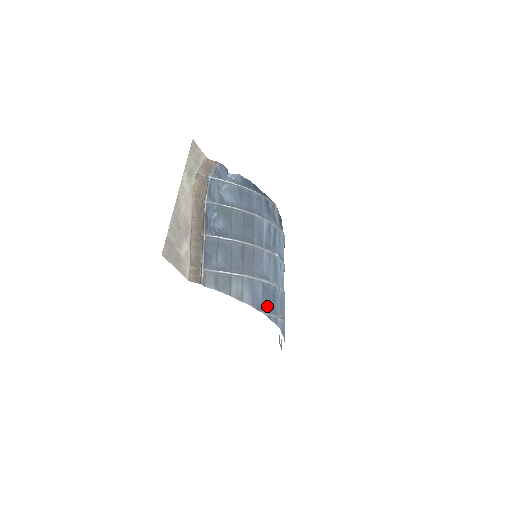
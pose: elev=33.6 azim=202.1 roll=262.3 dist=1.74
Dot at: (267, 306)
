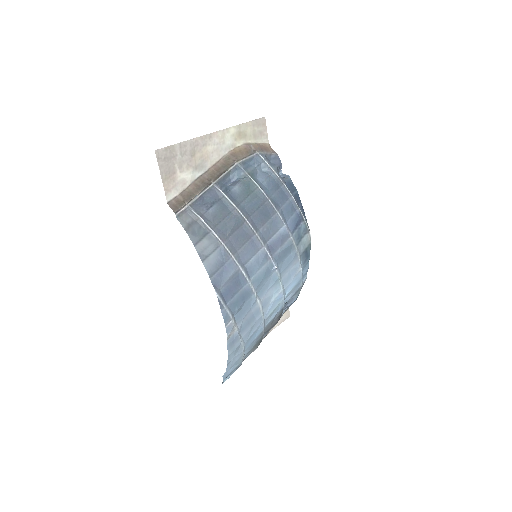
Dot at: (227, 294)
